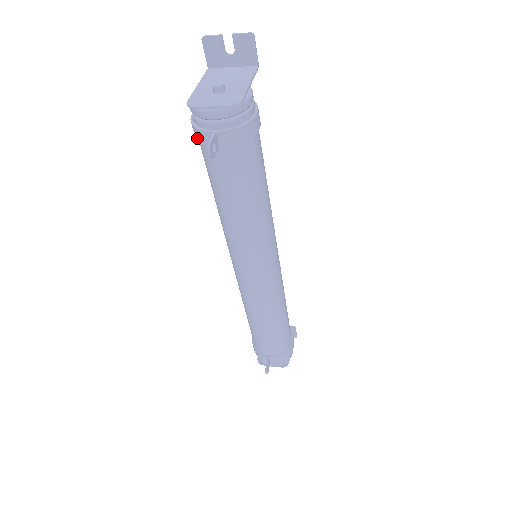
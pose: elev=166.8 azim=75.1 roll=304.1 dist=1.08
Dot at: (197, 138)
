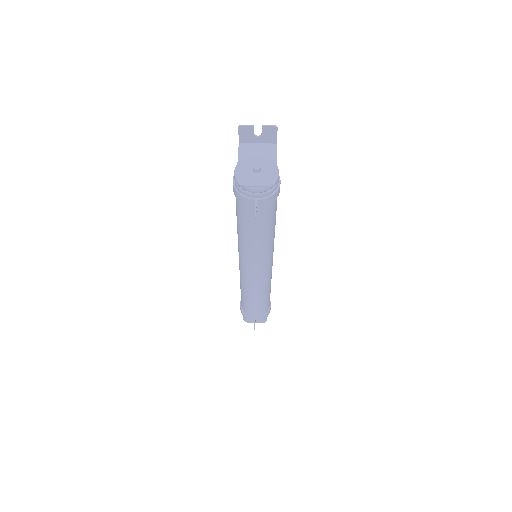
Dot at: (239, 199)
